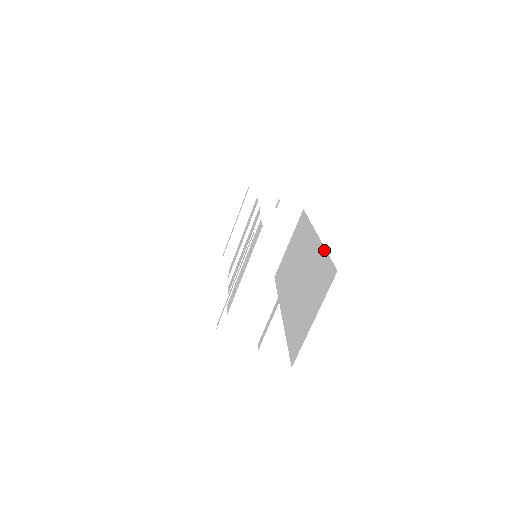
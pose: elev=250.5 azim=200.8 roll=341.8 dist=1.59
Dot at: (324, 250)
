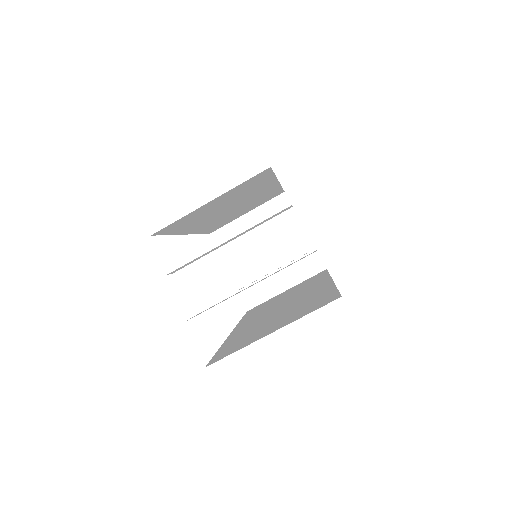
Dot at: (334, 286)
